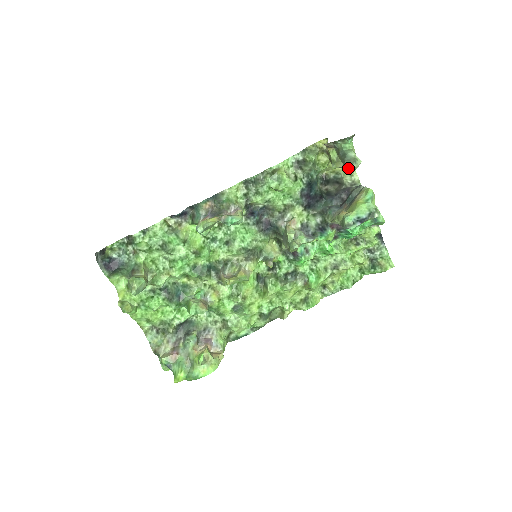
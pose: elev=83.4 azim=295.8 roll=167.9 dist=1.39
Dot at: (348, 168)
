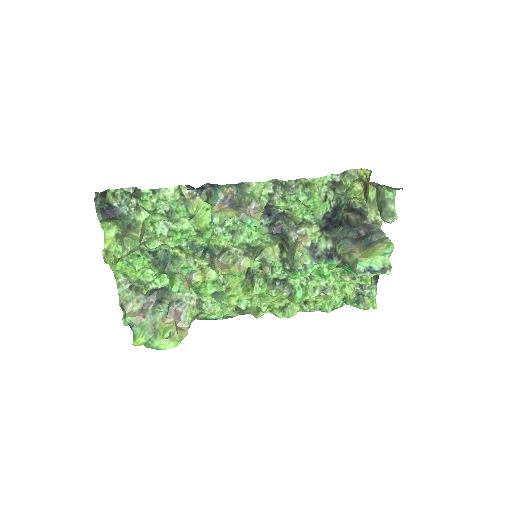
Dot at: (383, 220)
